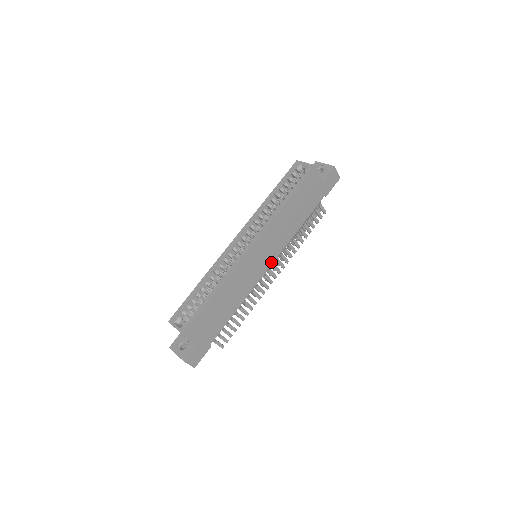
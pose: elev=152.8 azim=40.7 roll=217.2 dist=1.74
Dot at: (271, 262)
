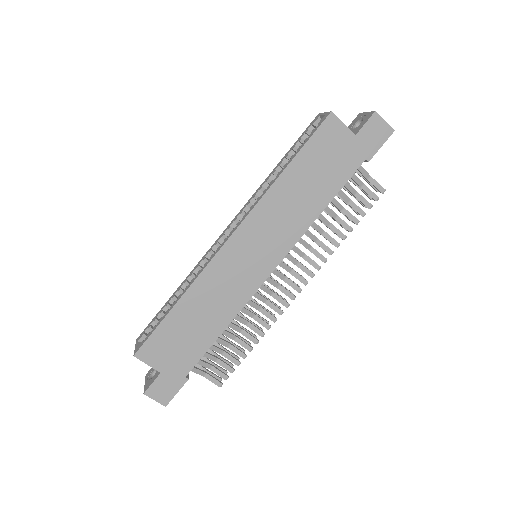
Dot at: (274, 264)
